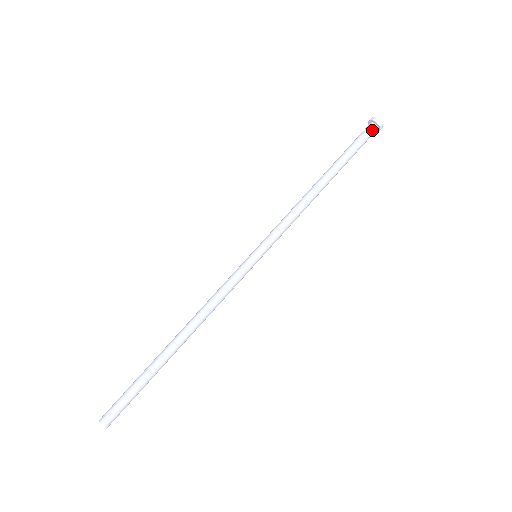
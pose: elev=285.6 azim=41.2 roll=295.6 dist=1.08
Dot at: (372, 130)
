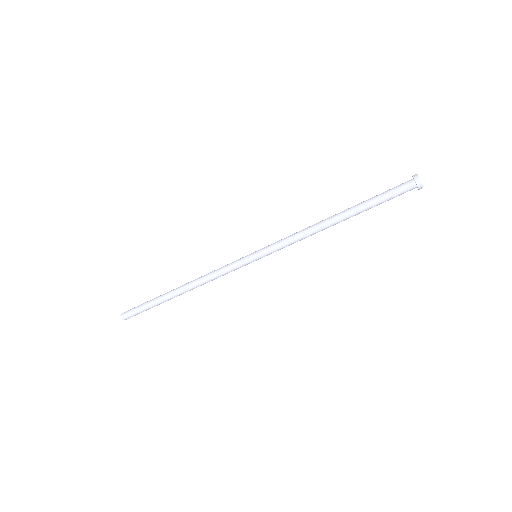
Dot at: (409, 188)
